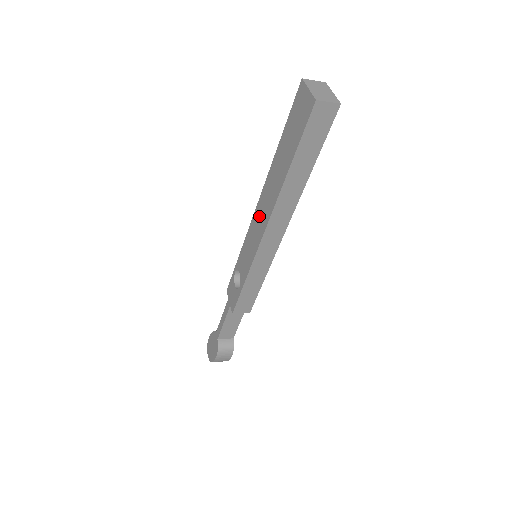
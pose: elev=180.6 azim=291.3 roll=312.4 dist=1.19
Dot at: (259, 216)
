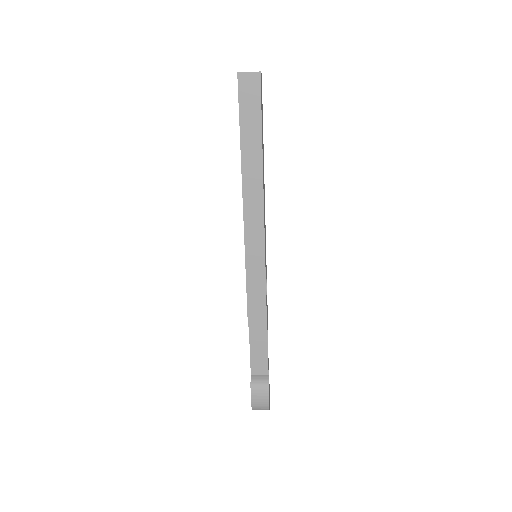
Dot at: occluded
